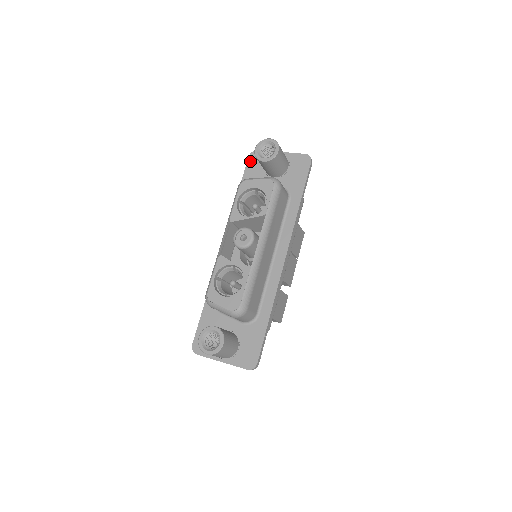
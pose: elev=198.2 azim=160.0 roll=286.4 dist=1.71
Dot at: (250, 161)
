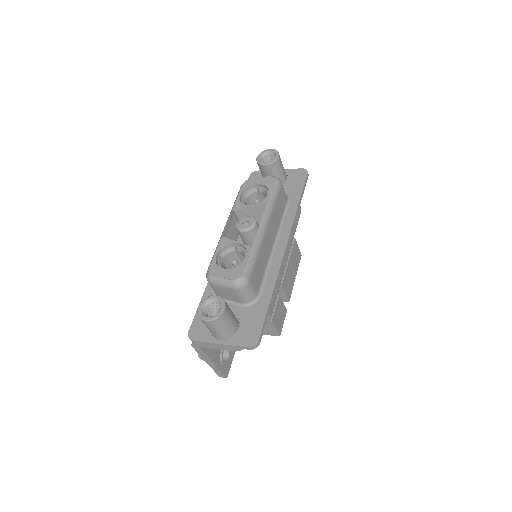
Dot at: occluded
